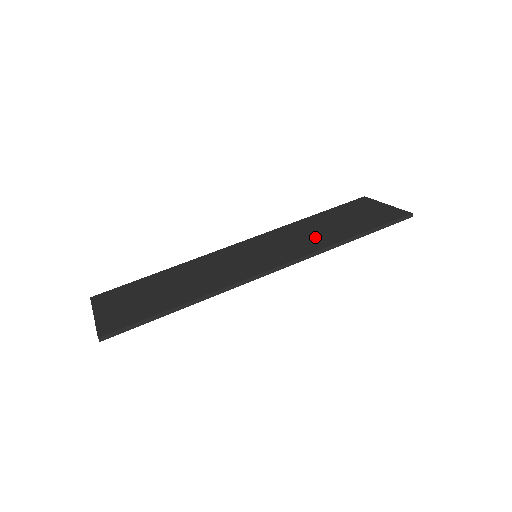
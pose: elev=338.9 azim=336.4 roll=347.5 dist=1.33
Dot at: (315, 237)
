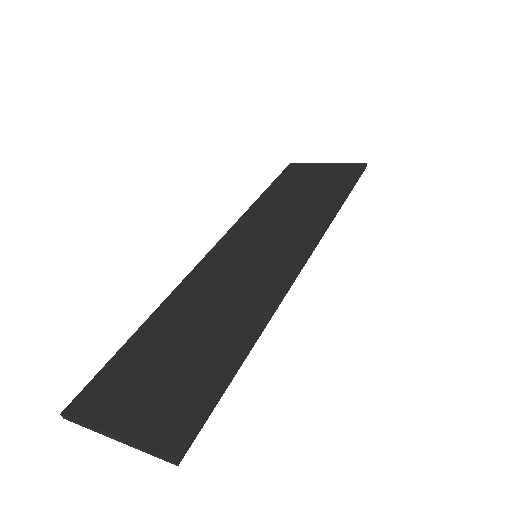
Dot at: (301, 213)
